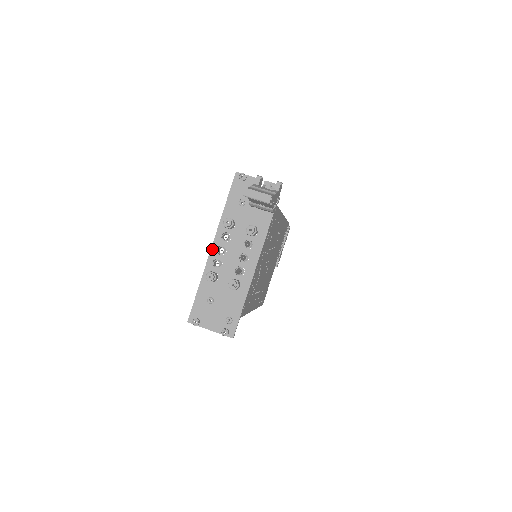
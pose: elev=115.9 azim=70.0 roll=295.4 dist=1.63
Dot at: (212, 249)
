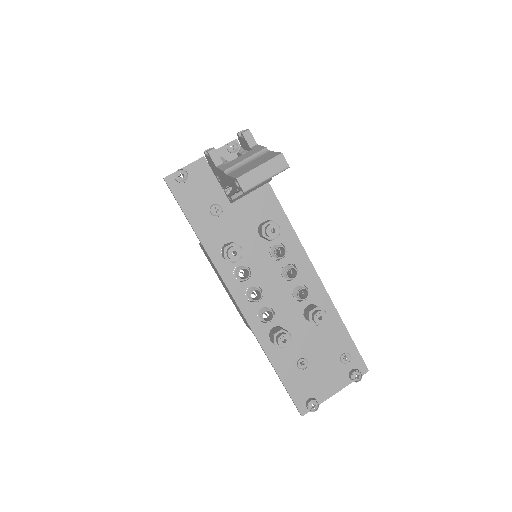
Dot at: (240, 306)
